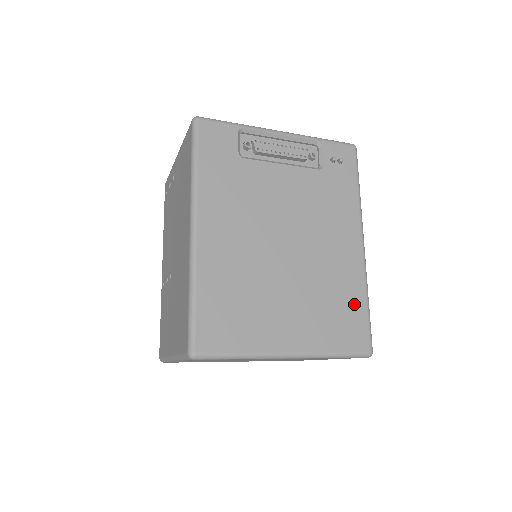
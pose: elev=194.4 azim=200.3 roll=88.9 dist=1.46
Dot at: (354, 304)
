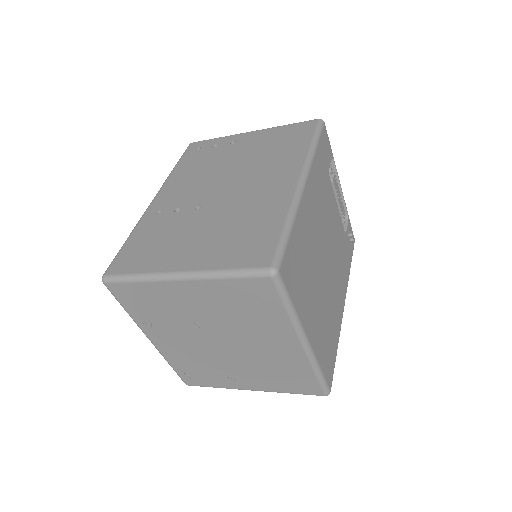
Dot at: (334, 343)
